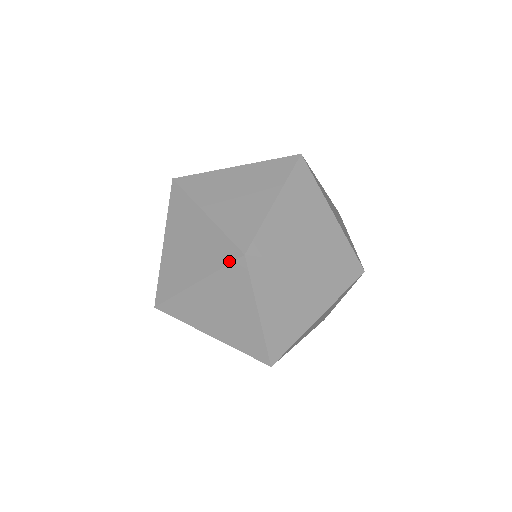
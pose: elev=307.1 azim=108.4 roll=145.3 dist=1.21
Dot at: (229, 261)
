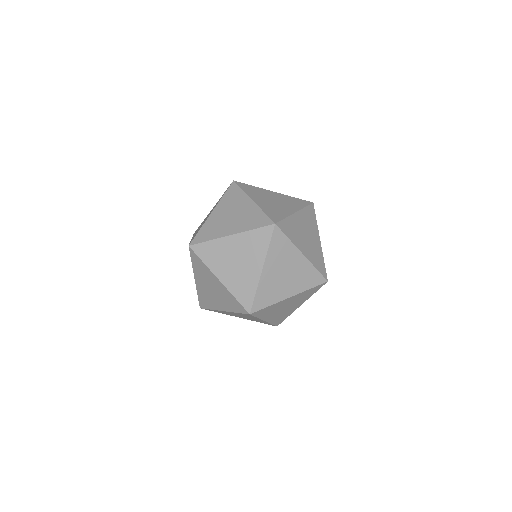
Dot at: (241, 312)
